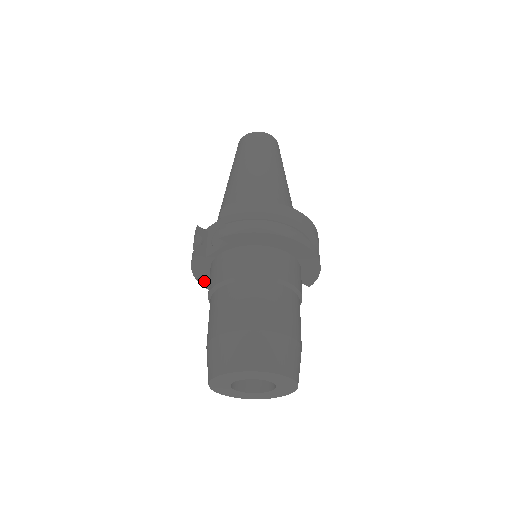
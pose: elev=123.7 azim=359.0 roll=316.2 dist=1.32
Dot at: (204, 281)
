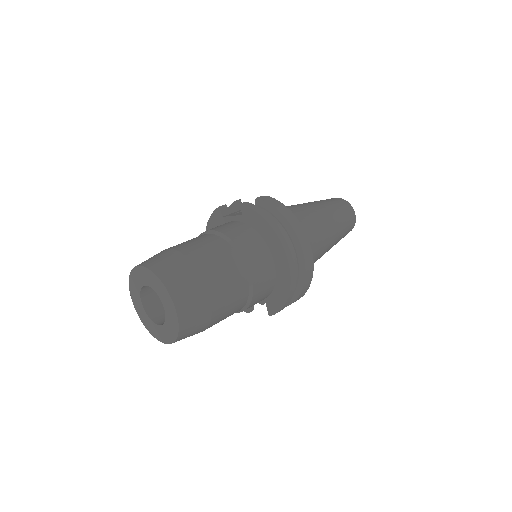
Dot at: occluded
